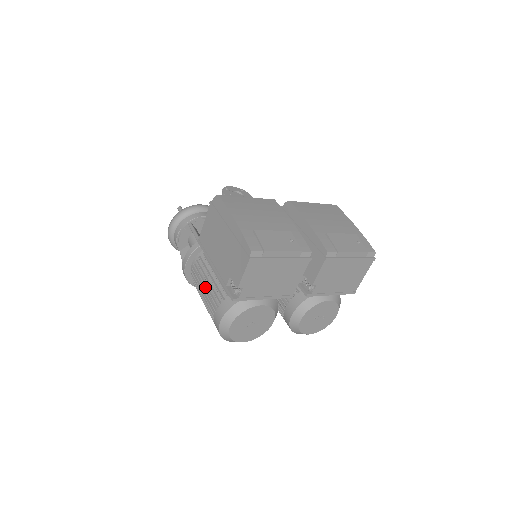
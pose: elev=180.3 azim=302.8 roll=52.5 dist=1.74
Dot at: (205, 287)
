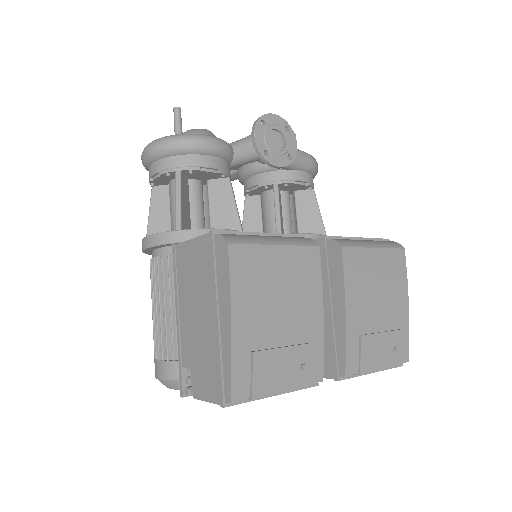
Dot at: (159, 311)
